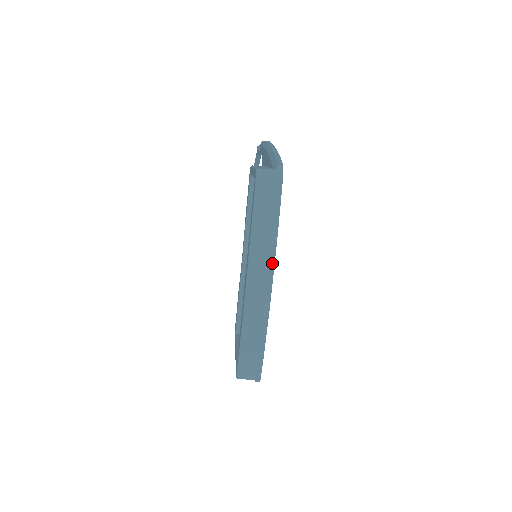
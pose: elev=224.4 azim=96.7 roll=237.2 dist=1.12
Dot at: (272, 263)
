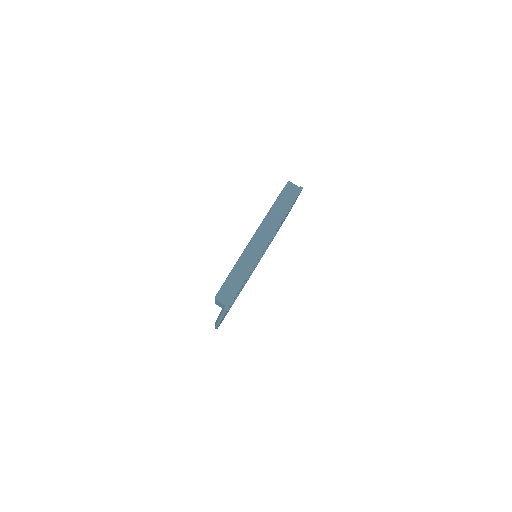
Dot at: (273, 232)
